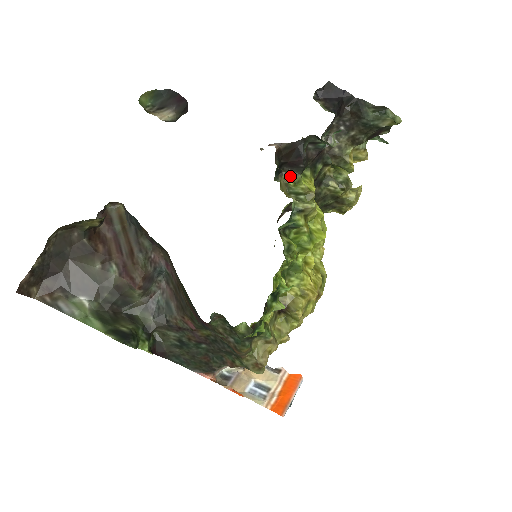
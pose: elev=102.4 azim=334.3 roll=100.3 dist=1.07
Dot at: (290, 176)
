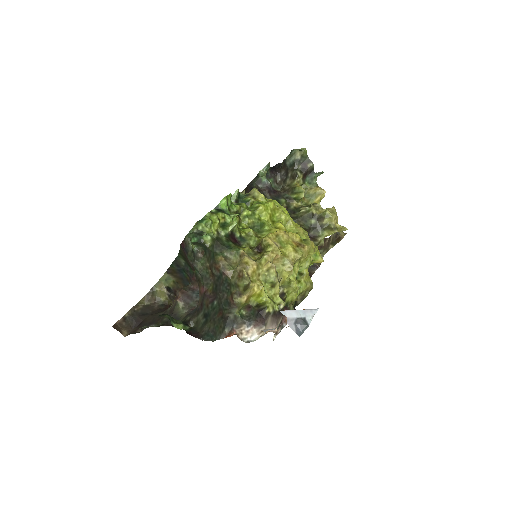
Dot at: (243, 192)
